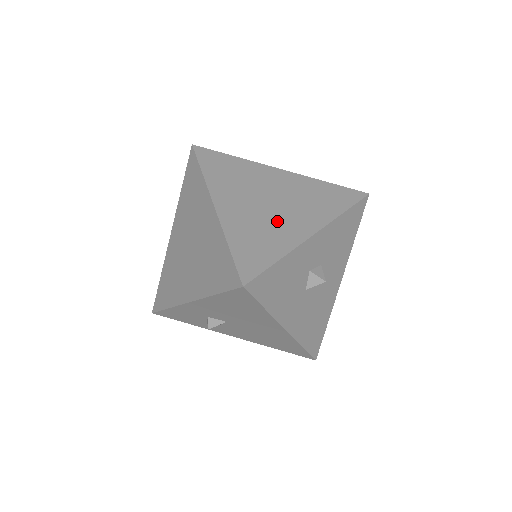
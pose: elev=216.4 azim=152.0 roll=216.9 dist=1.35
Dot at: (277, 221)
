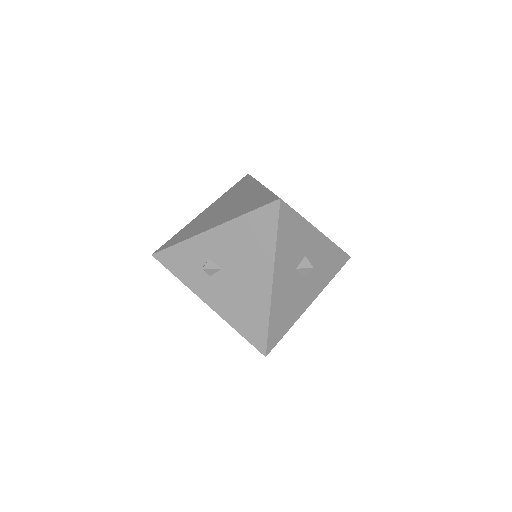
Dot at: occluded
